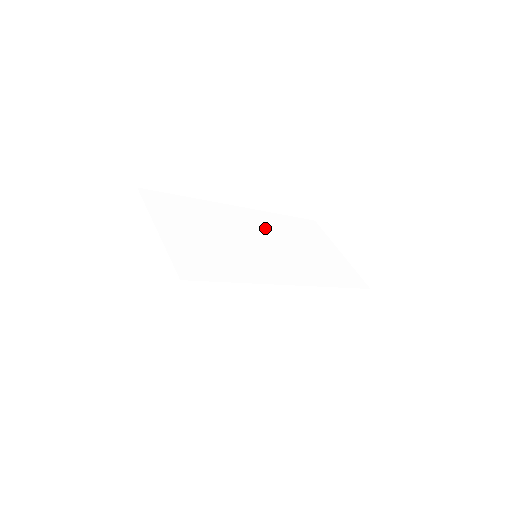
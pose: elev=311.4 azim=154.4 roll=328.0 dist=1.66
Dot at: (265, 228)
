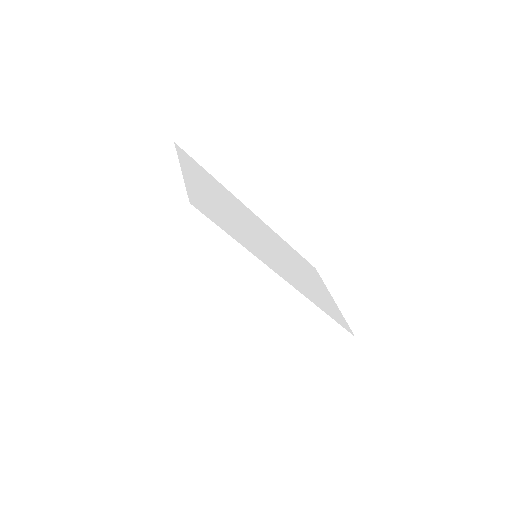
Dot at: (272, 239)
